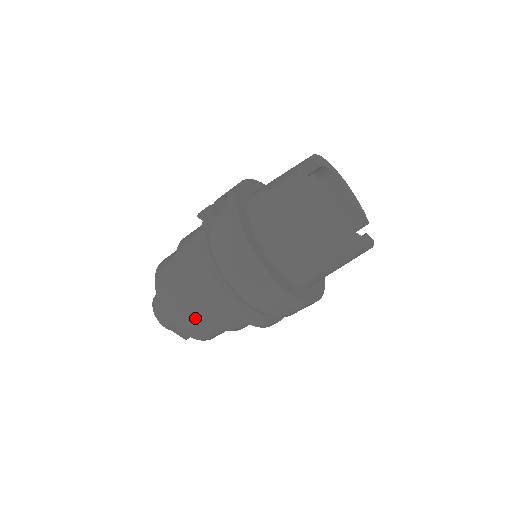
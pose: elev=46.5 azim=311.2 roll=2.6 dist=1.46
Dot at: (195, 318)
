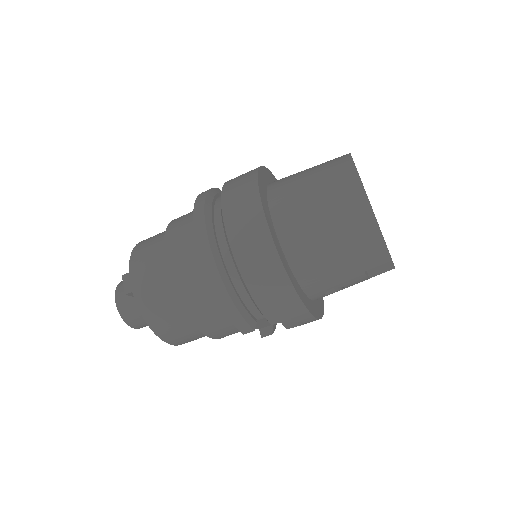
Dot at: (154, 261)
